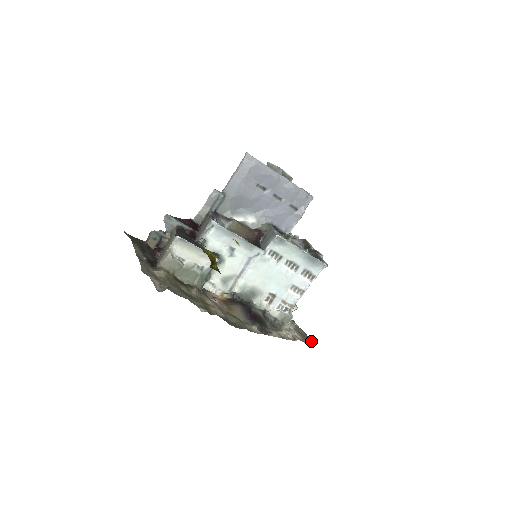
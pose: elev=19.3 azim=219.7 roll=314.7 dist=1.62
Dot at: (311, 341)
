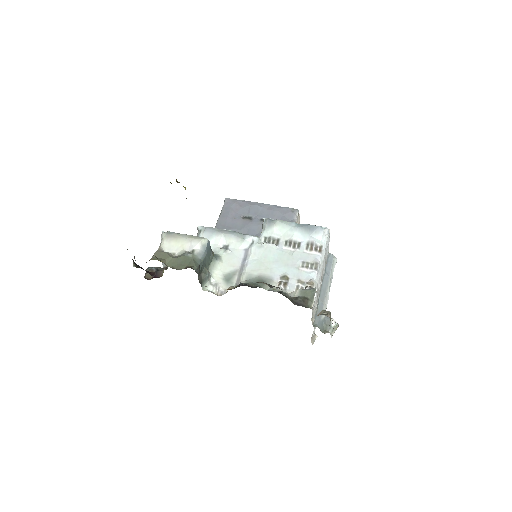
Dot at: occluded
